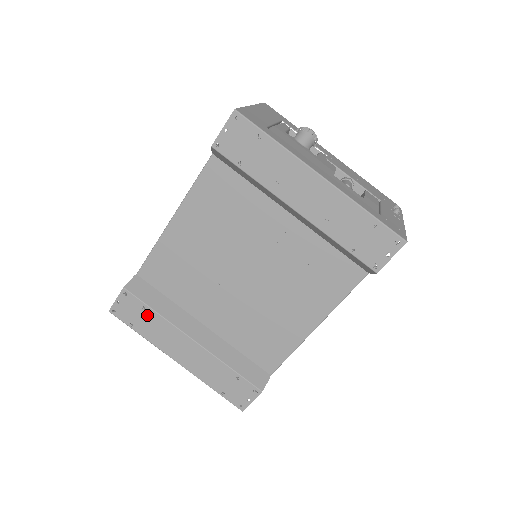
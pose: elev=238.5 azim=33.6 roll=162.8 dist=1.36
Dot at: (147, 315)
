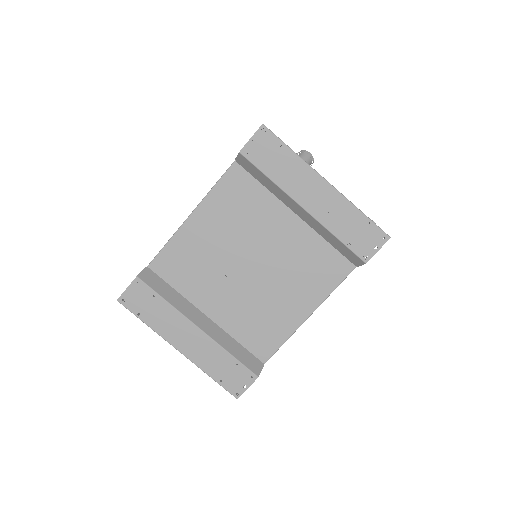
Dot at: (156, 303)
